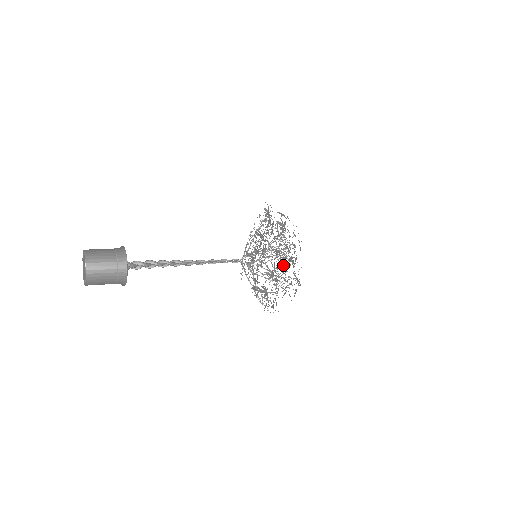
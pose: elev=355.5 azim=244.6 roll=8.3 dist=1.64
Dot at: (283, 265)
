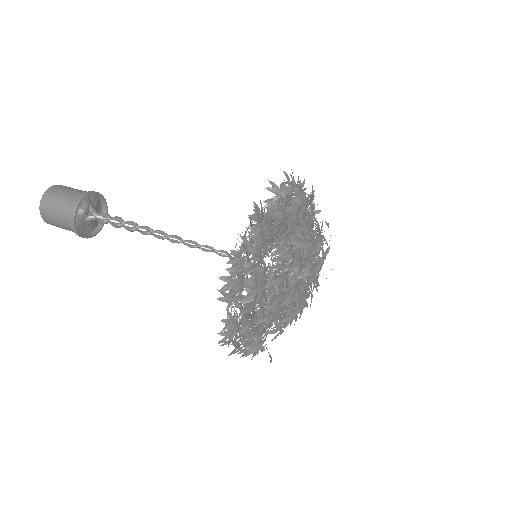
Dot at: (247, 240)
